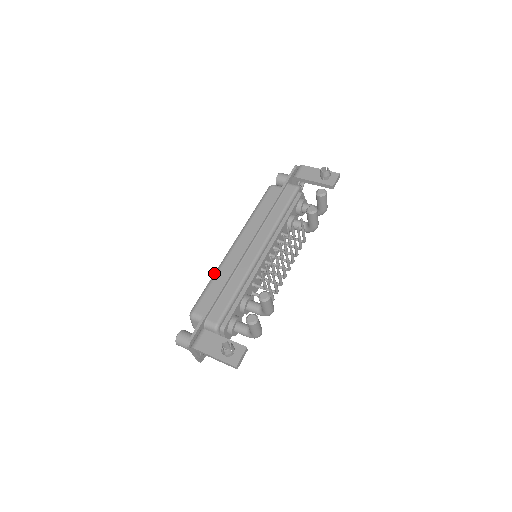
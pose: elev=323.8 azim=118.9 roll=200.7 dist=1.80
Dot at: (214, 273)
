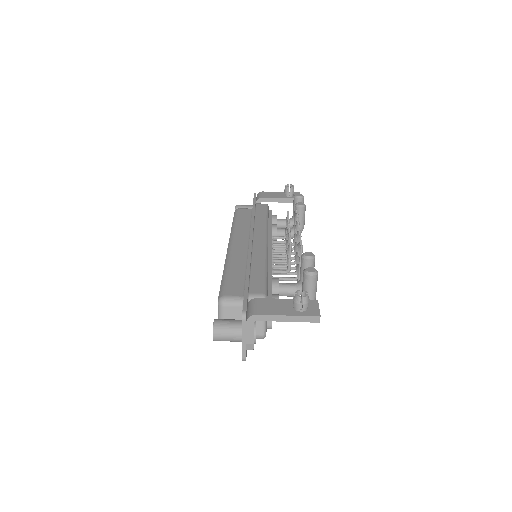
Dot at: occluded
